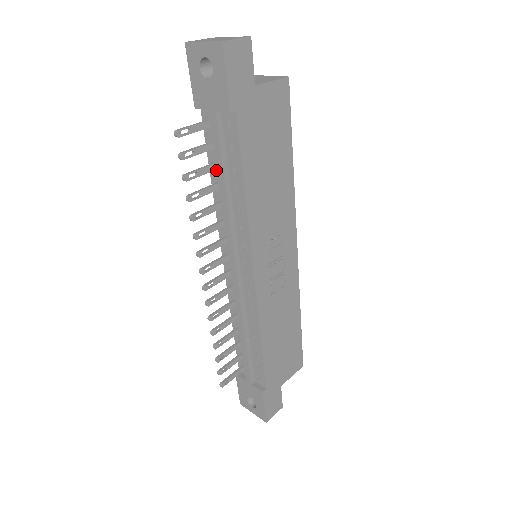
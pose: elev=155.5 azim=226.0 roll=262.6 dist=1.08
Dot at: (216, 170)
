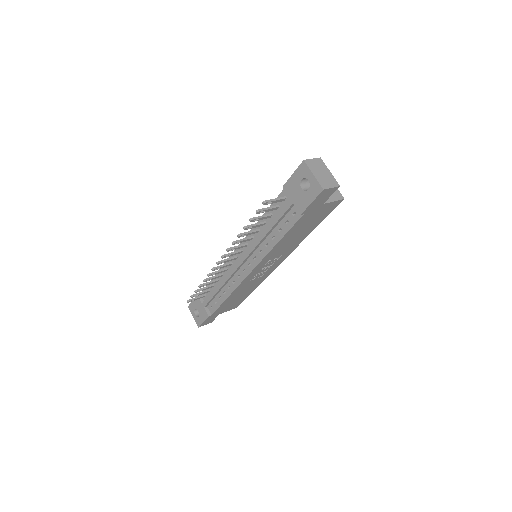
Dot at: (269, 217)
